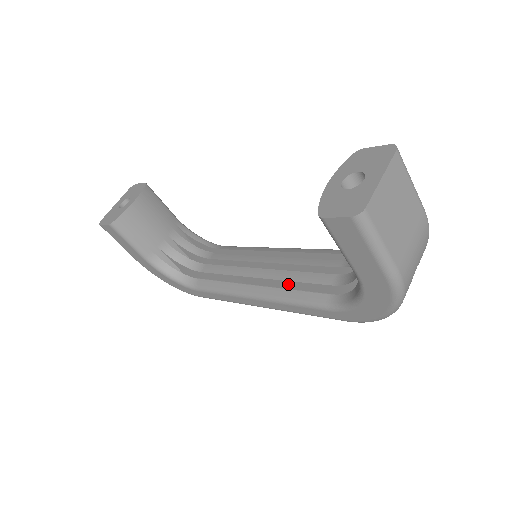
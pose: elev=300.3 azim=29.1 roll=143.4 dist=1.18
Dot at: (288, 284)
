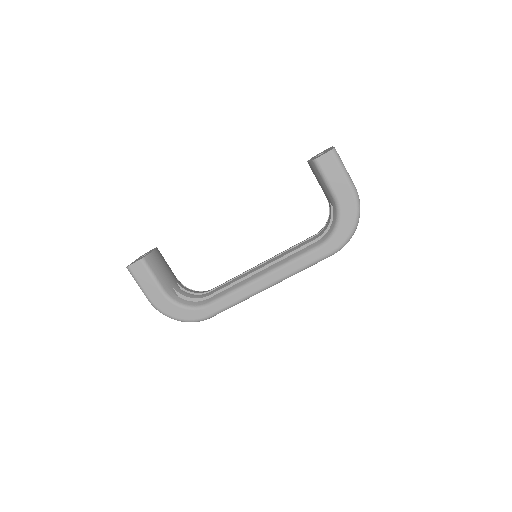
Dot at: occluded
